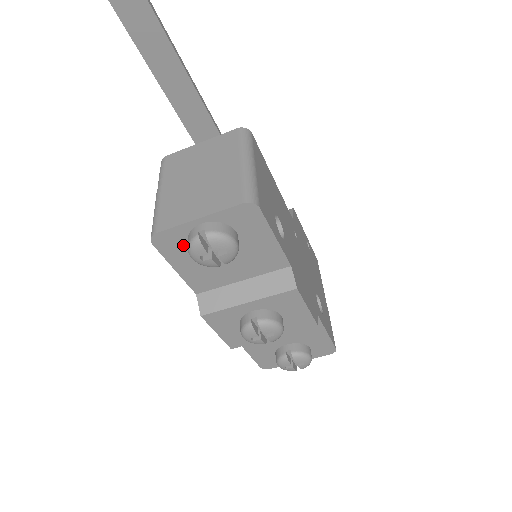
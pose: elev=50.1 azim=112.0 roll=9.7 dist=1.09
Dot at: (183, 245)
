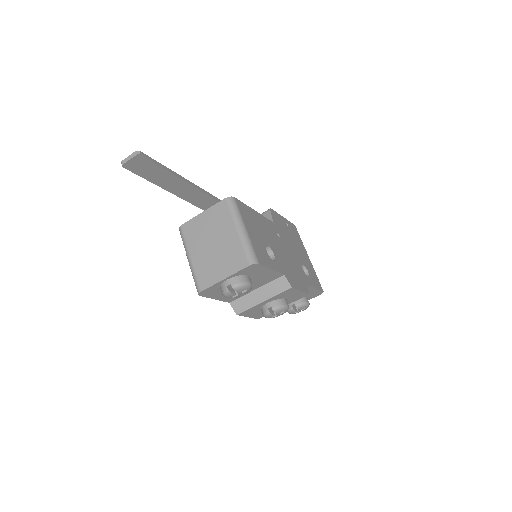
Dot at: (218, 290)
